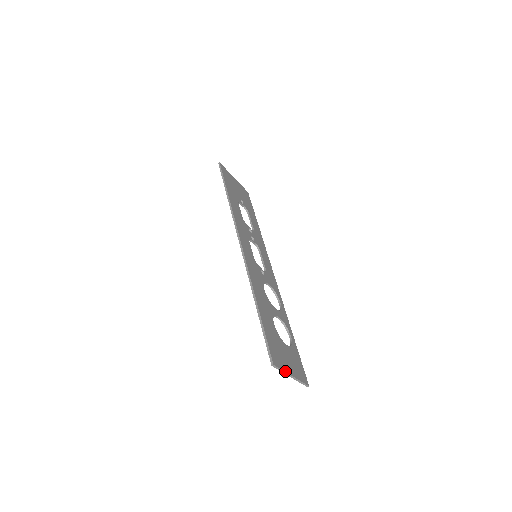
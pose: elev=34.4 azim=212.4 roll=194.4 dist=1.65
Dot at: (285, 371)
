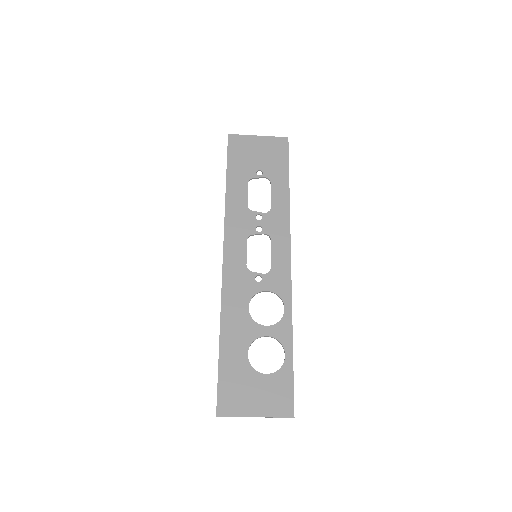
Dot at: (240, 416)
